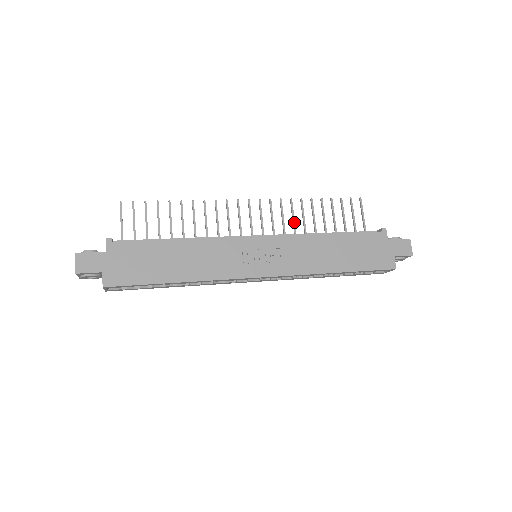
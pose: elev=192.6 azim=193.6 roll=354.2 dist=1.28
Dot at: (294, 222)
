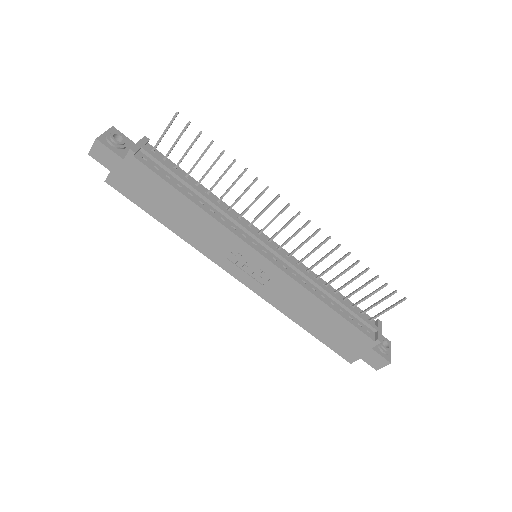
Dot at: (320, 261)
